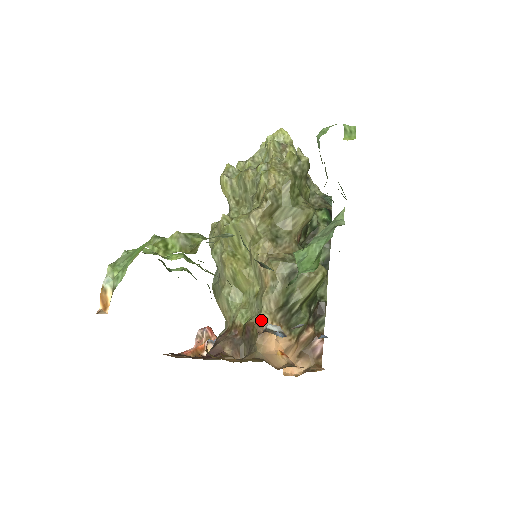
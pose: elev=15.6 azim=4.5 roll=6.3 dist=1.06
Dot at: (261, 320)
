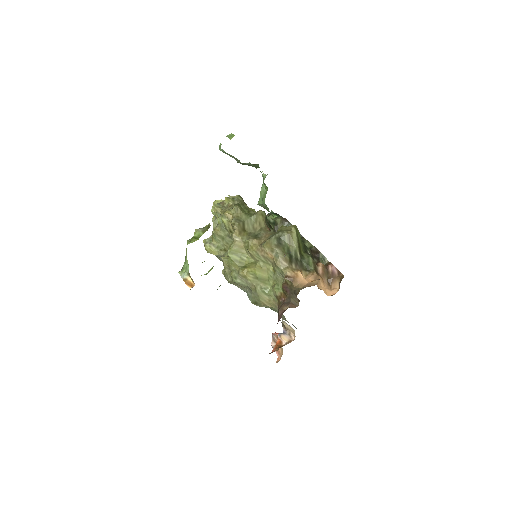
Dot at: (286, 275)
